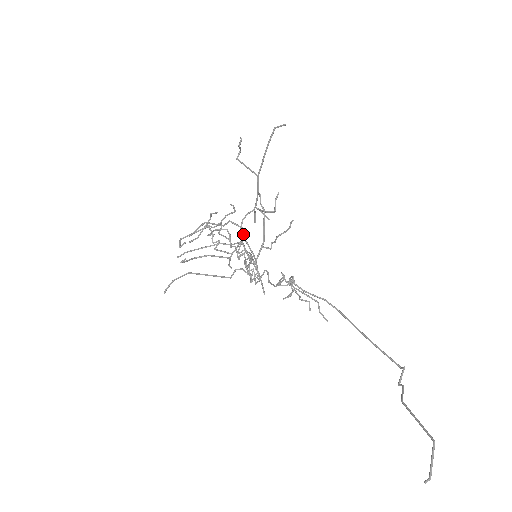
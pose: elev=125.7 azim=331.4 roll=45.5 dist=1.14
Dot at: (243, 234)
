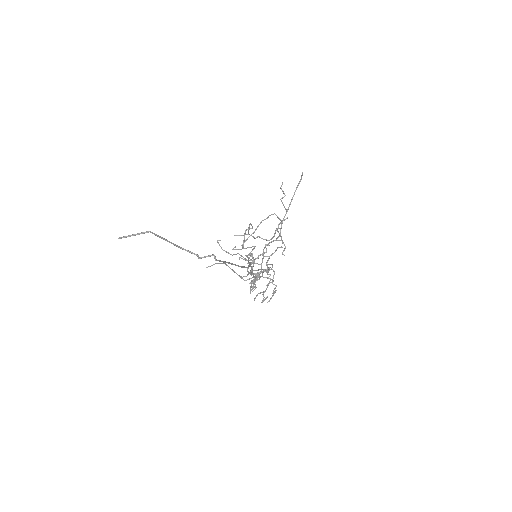
Dot at: (264, 248)
